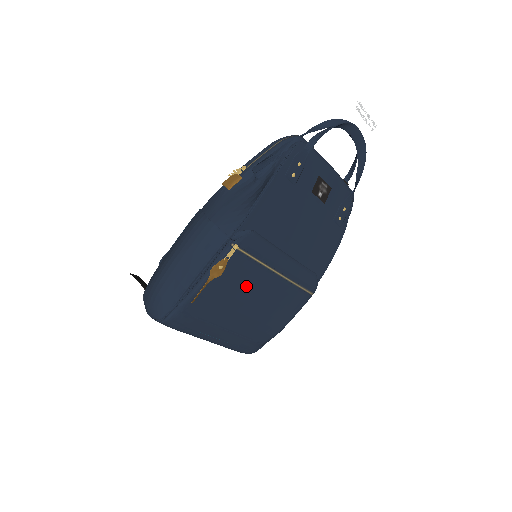
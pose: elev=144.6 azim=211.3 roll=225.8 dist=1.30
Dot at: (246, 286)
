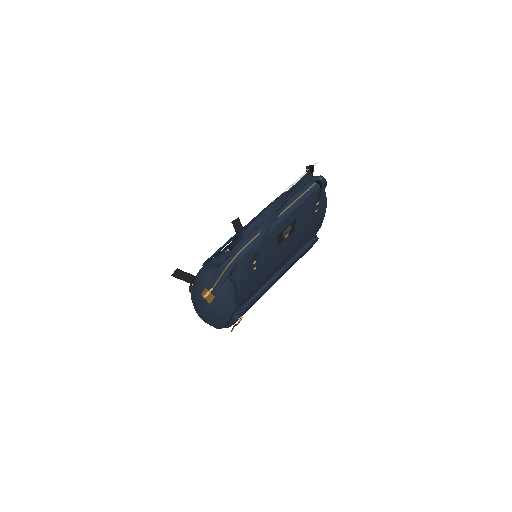
Dot at: occluded
